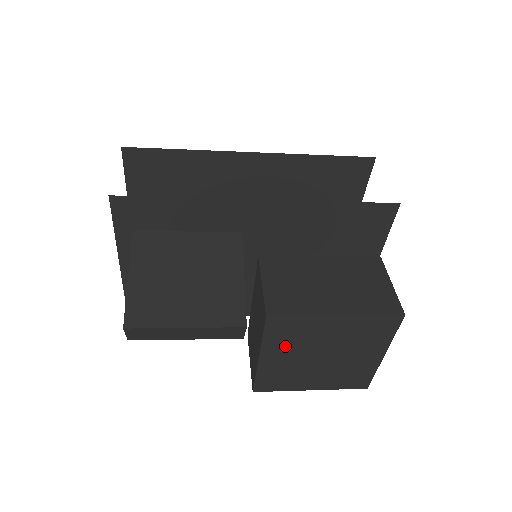
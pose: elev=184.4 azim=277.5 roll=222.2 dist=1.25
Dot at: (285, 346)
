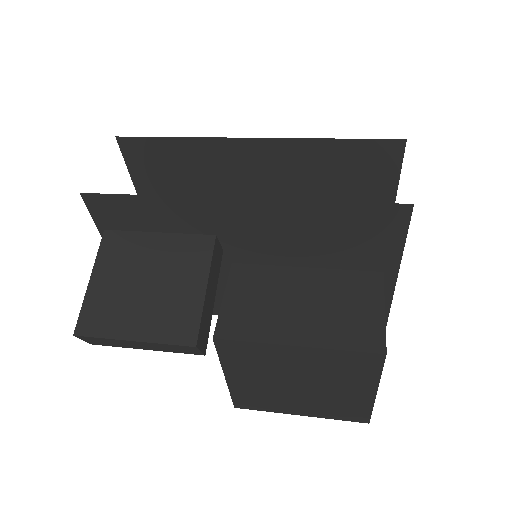
Dot at: (249, 370)
